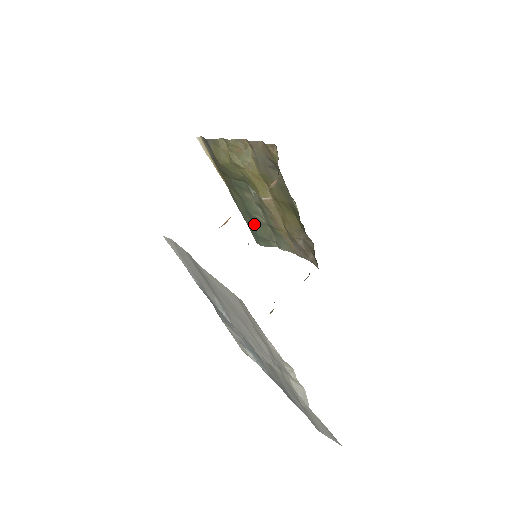
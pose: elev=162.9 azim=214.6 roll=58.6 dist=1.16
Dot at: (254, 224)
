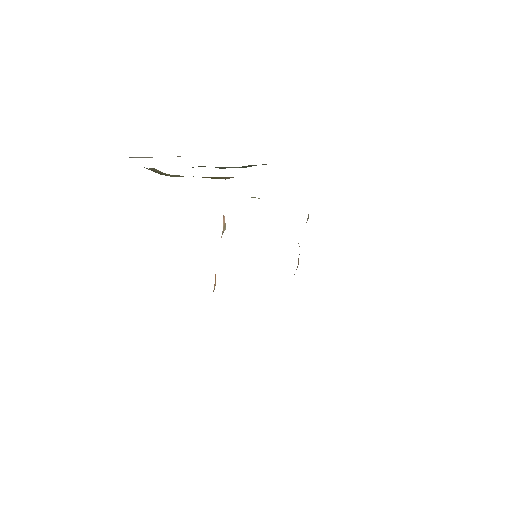
Dot at: occluded
